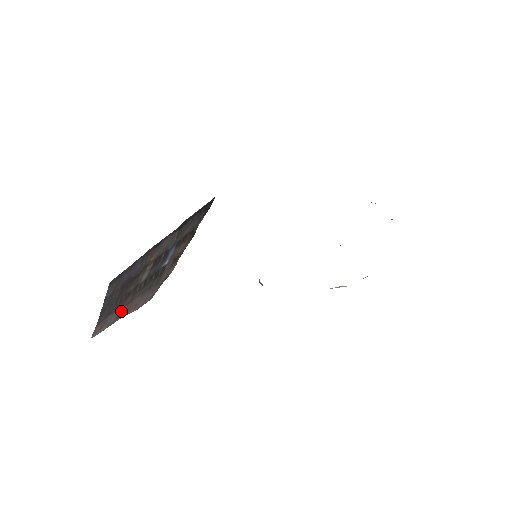
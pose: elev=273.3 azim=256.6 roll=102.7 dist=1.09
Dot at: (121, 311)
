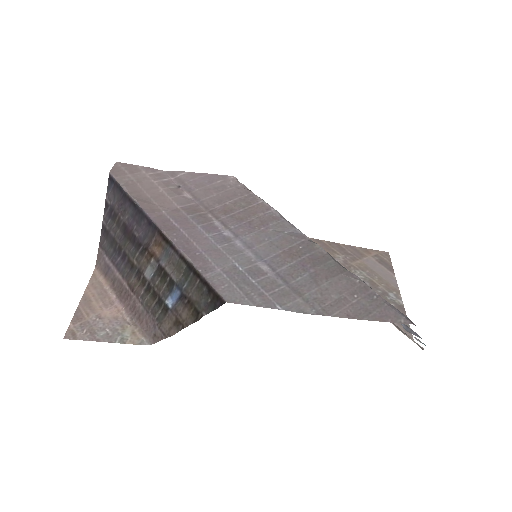
Dot at: (125, 288)
